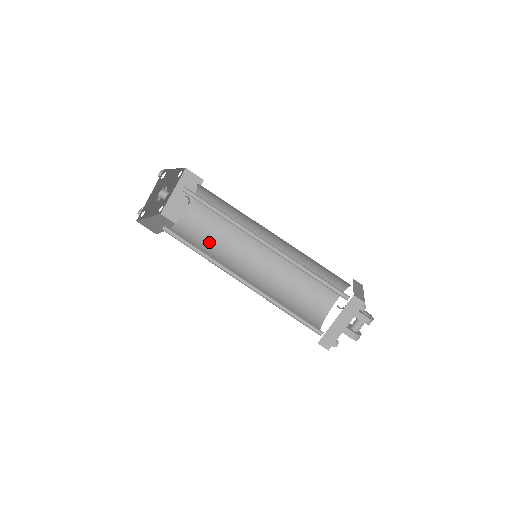
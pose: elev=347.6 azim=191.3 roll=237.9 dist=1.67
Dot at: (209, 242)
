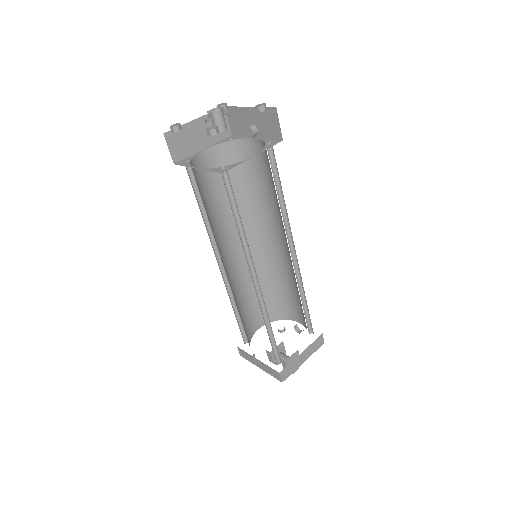
Dot at: (240, 188)
